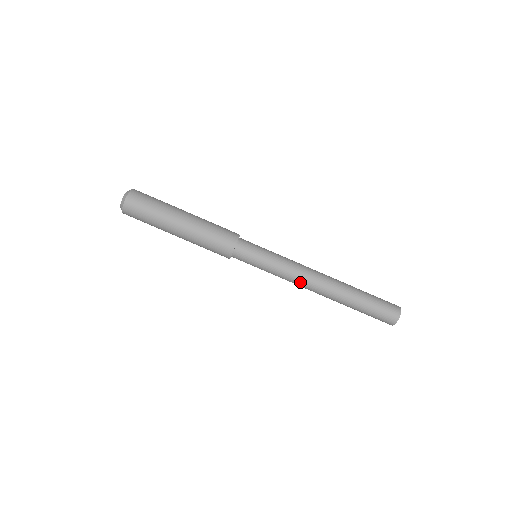
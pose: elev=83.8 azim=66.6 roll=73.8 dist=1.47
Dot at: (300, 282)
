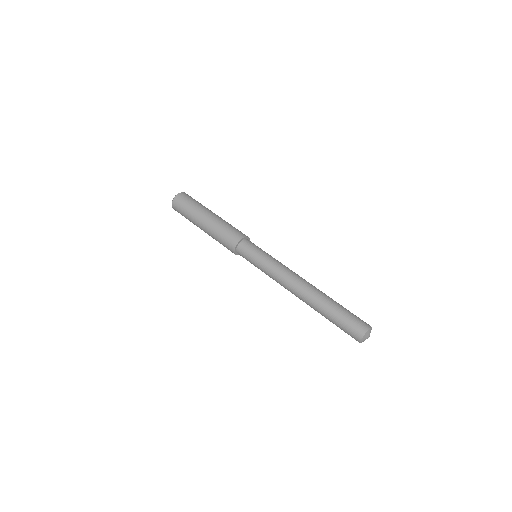
Dot at: (283, 281)
